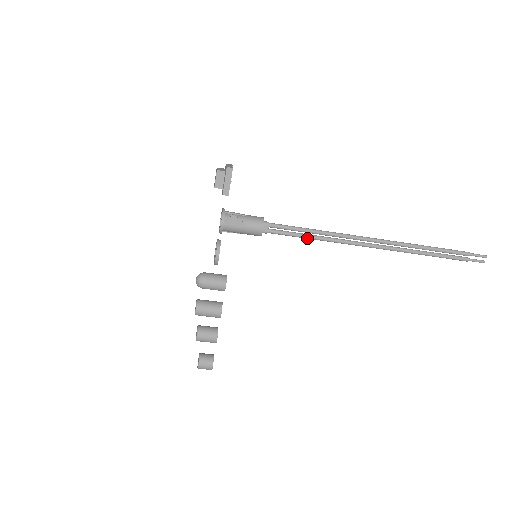
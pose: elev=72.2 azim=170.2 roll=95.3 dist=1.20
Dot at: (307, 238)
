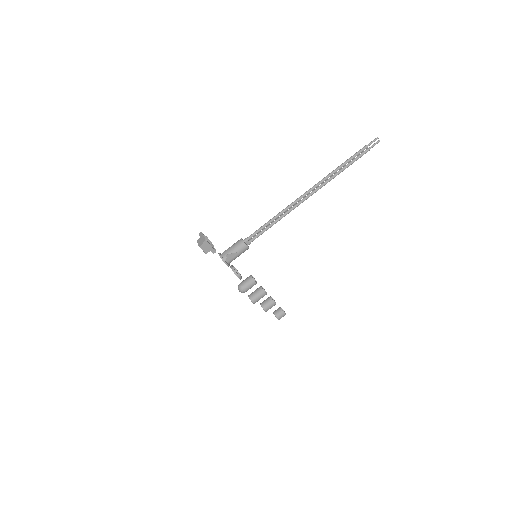
Dot at: occluded
